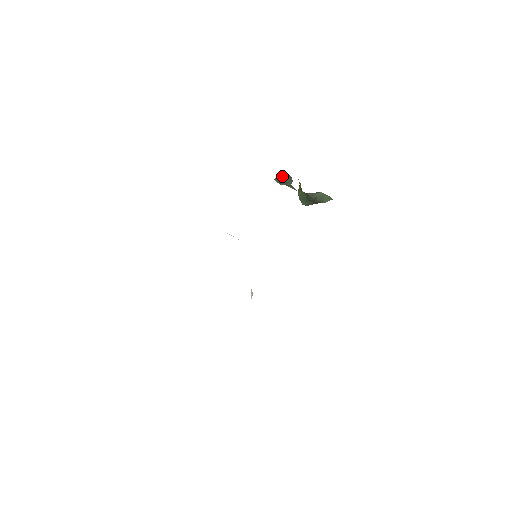
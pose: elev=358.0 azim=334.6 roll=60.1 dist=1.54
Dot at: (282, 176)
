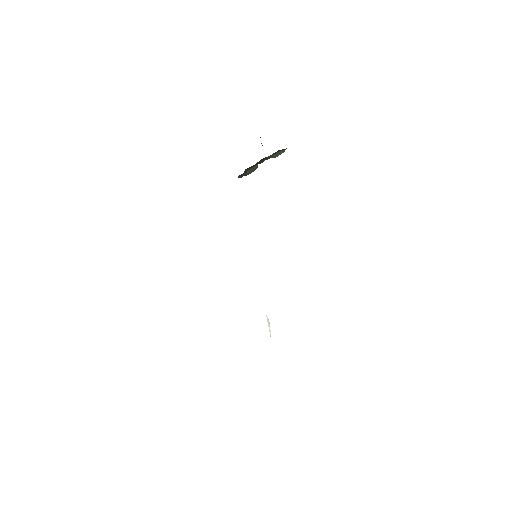
Dot at: (250, 170)
